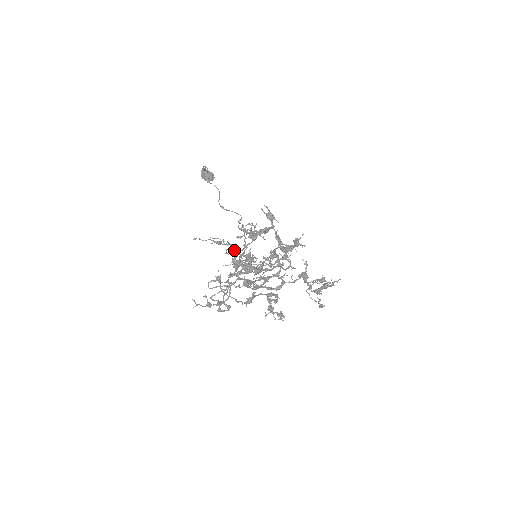
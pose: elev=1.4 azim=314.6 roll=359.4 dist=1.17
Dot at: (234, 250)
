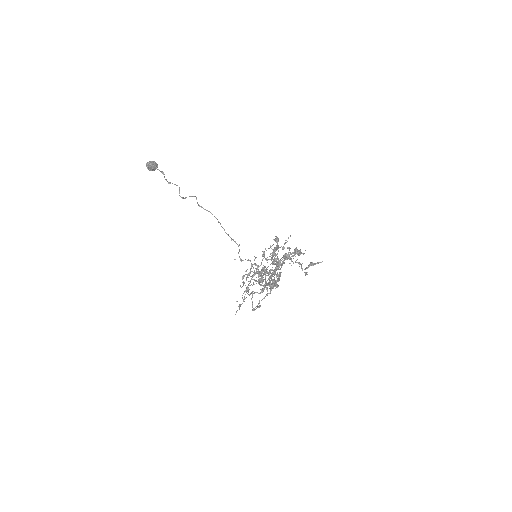
Dot at: occluded
